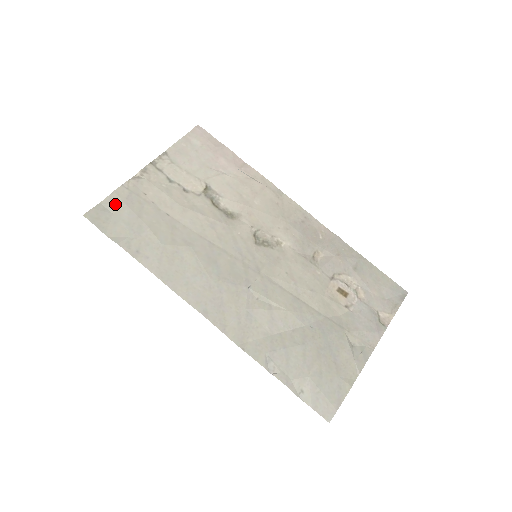
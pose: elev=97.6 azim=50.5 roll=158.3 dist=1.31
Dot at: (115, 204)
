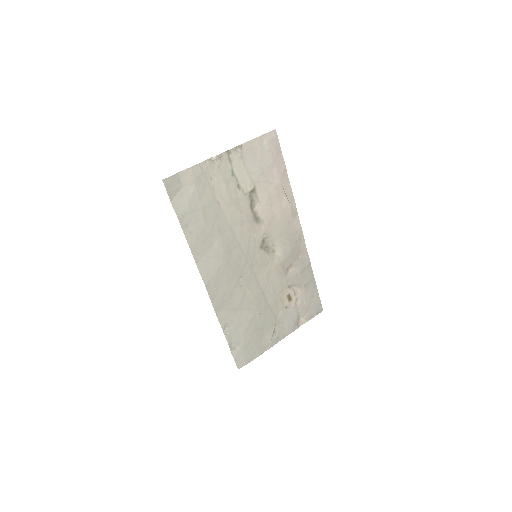
Dot at: (188, 179)
